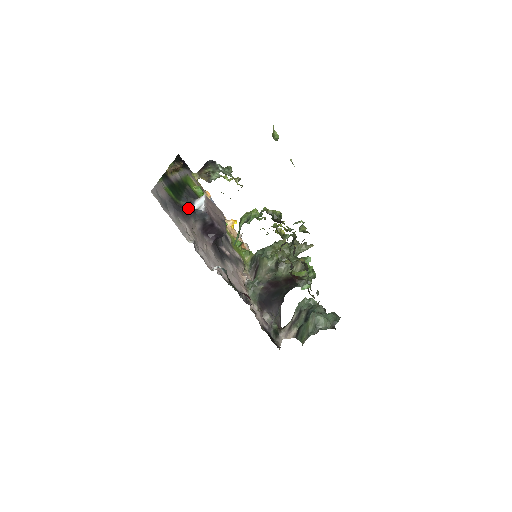
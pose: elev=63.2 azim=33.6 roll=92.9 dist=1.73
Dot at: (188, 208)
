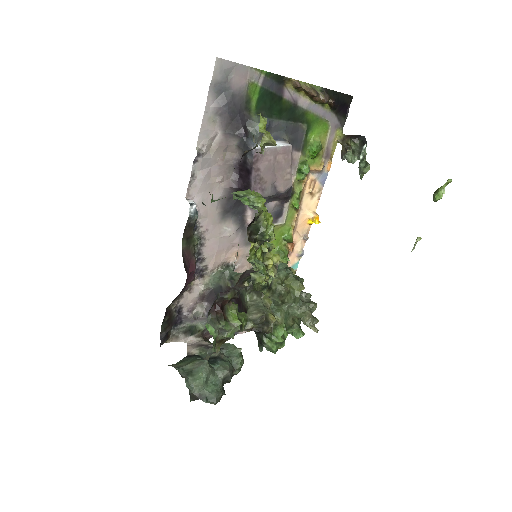
Dot at: (252, 129)
